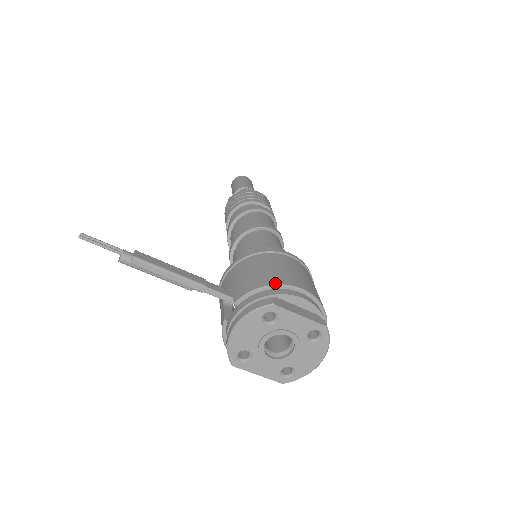
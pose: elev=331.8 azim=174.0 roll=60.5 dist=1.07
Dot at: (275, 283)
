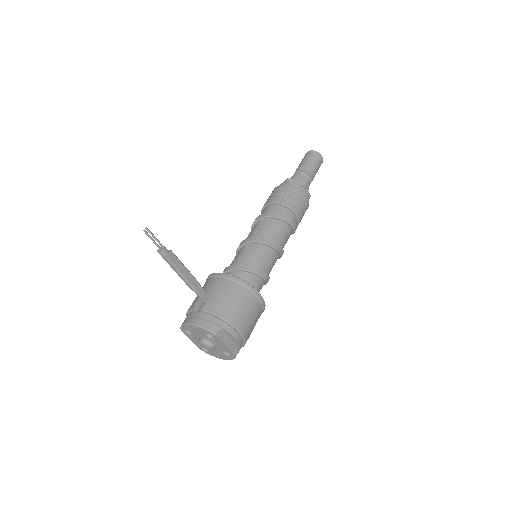
Dot at: (229, 321)
